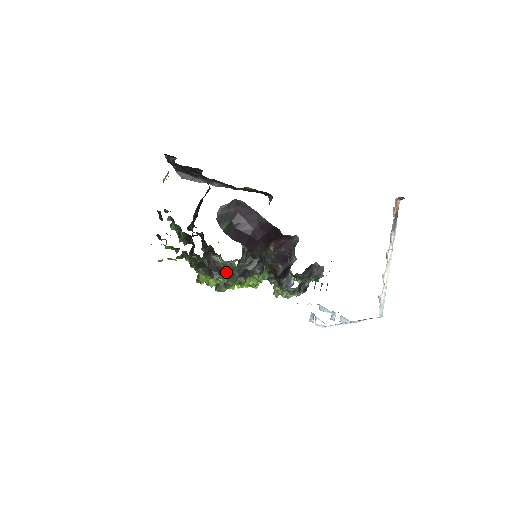
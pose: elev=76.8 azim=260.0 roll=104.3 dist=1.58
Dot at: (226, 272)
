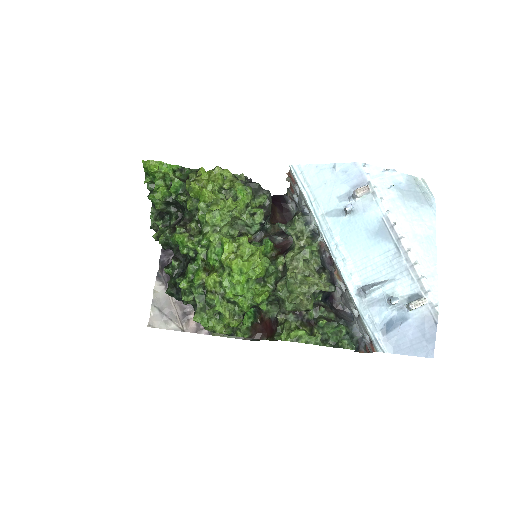
Dot at: occluded
